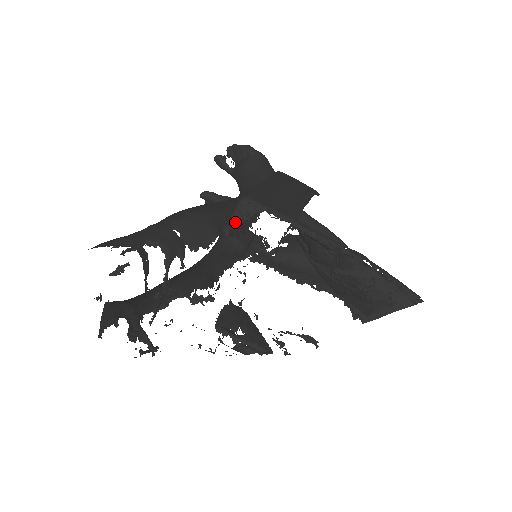
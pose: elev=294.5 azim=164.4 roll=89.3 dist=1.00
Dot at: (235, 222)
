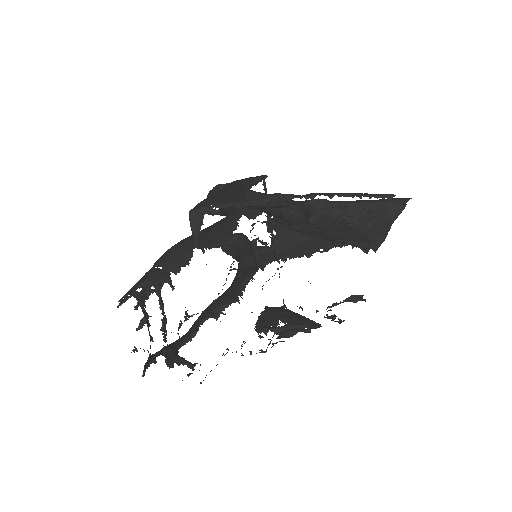
Dot at: (196, 233)
